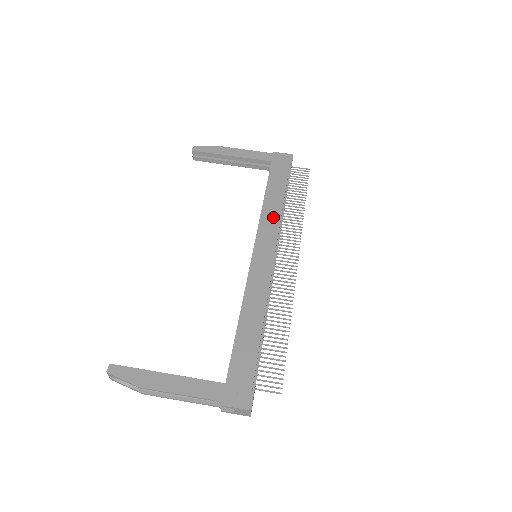
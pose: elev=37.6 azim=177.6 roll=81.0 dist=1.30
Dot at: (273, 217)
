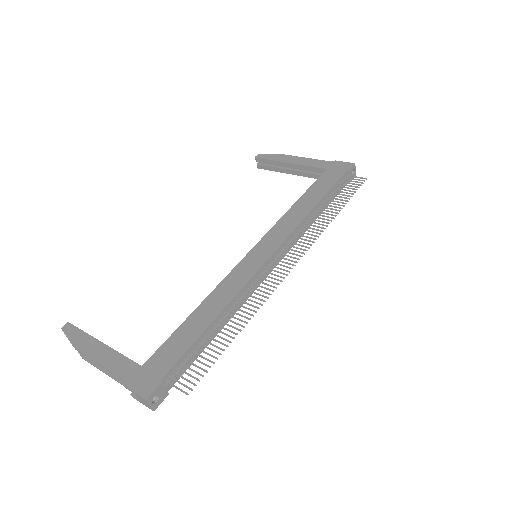
Dot at: (293, 220)
